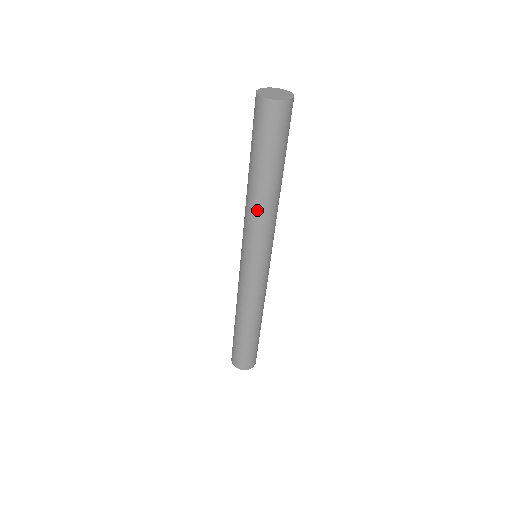
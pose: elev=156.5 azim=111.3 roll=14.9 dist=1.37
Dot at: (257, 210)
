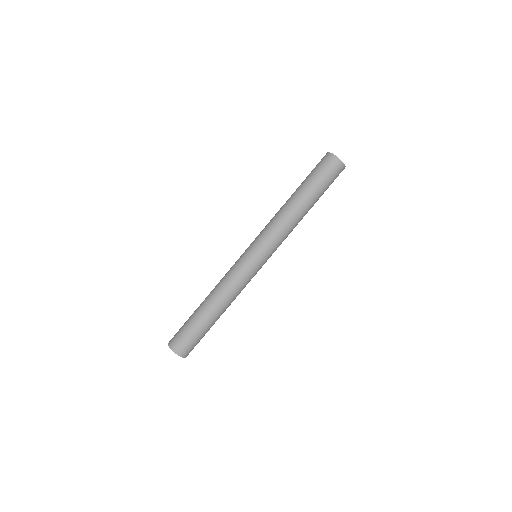
Dot at: (289, 220)
